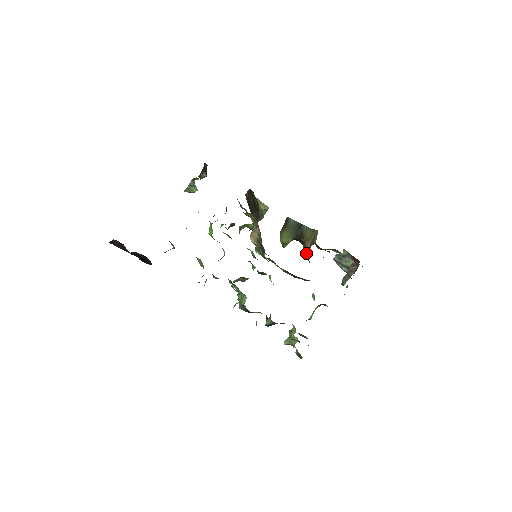
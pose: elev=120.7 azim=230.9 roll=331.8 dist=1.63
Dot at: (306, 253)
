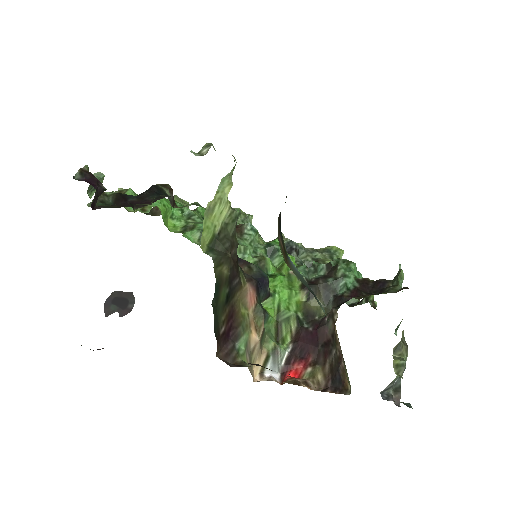
Dot at: (335, 327)
